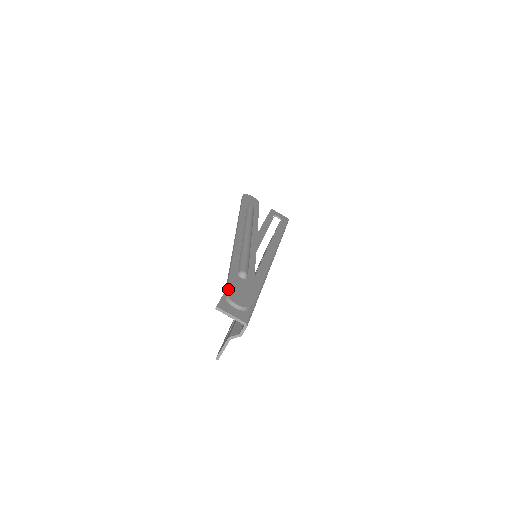
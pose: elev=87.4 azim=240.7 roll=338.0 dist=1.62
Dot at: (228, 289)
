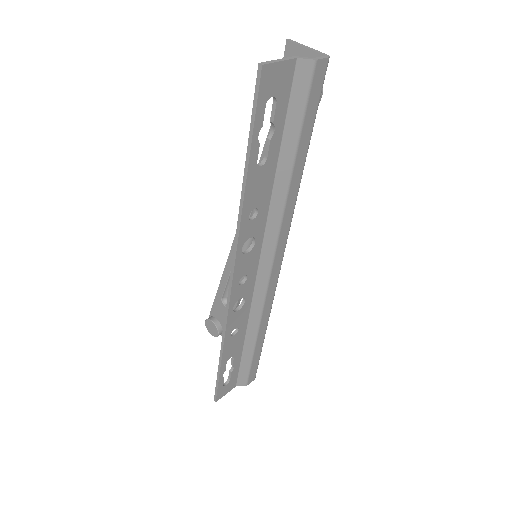
Dot at: occluded
